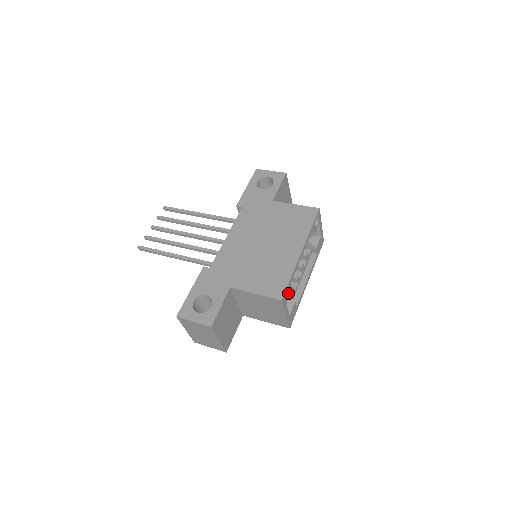
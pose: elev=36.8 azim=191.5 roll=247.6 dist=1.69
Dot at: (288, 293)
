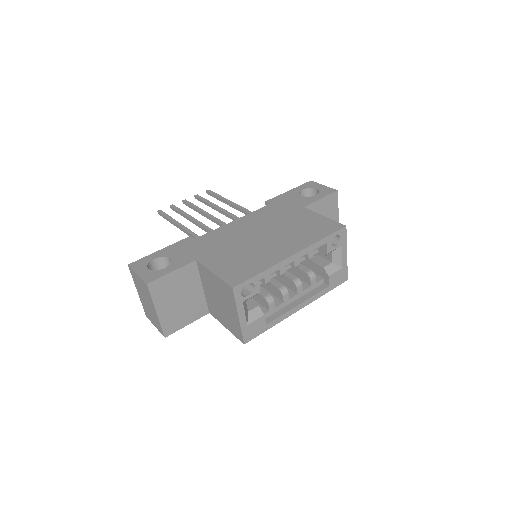
Dot at: (252, 291)
